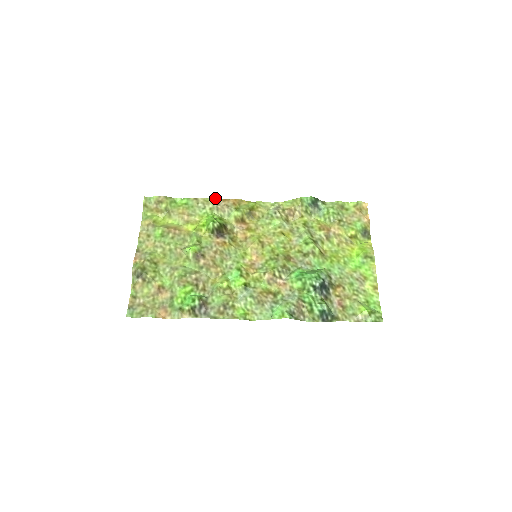
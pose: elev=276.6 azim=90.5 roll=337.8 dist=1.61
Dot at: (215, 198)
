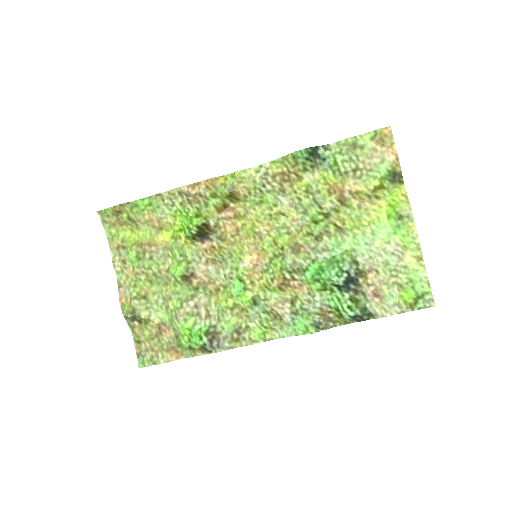
Dot at: (181, 187)
